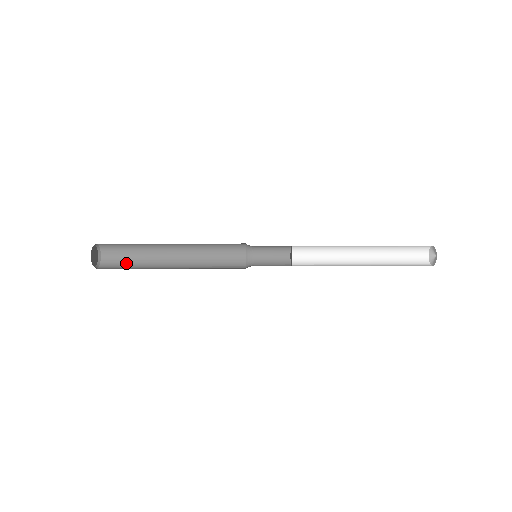
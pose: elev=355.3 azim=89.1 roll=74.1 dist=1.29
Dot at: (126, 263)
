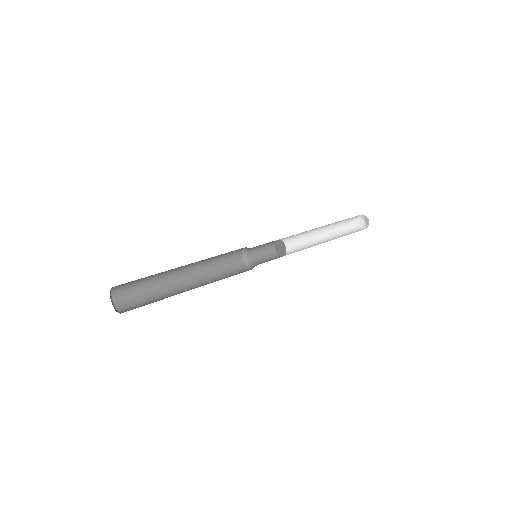
Dot at: (146, 304)
